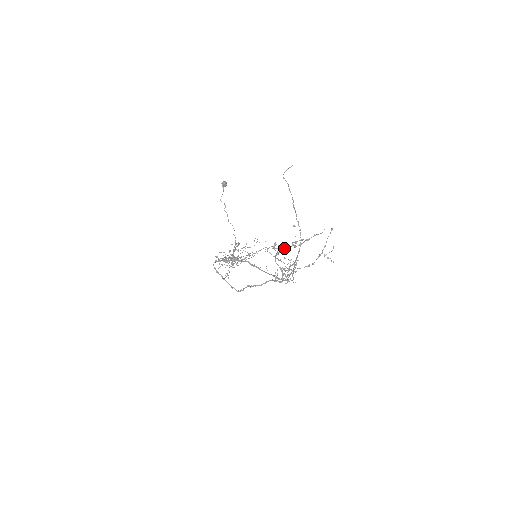
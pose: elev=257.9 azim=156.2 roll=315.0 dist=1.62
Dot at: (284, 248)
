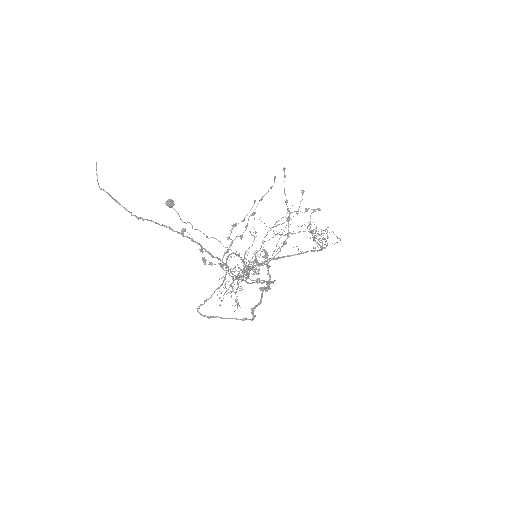
Dot at: (224, 253)
